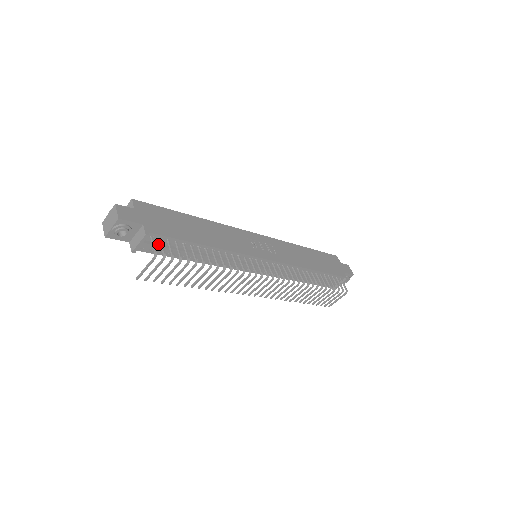
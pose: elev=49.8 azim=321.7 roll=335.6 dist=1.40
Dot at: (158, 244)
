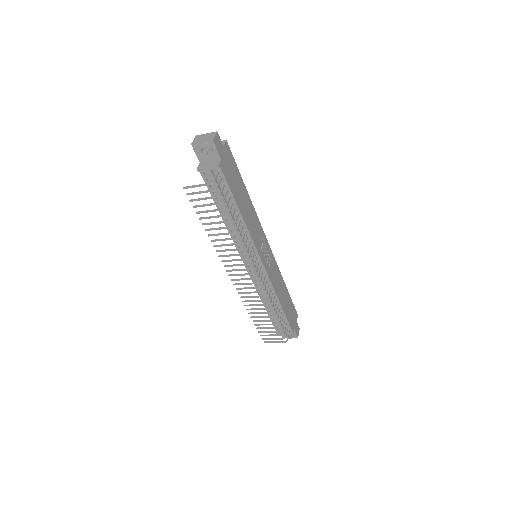
Dot at: (216, 180)
